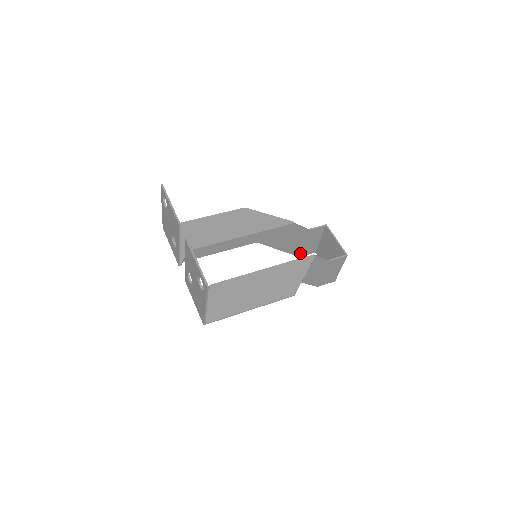
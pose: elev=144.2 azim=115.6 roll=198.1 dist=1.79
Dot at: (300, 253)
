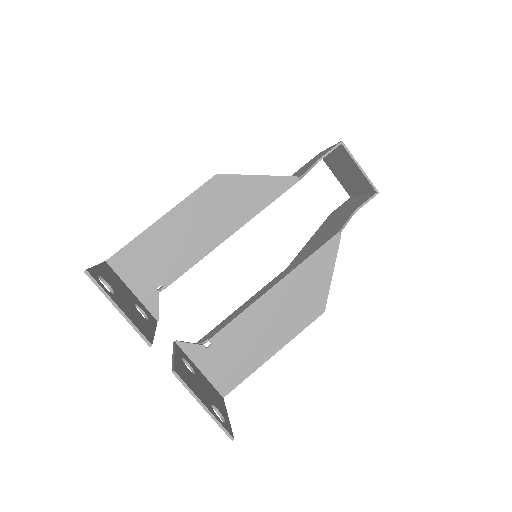
Dot at: occluded
